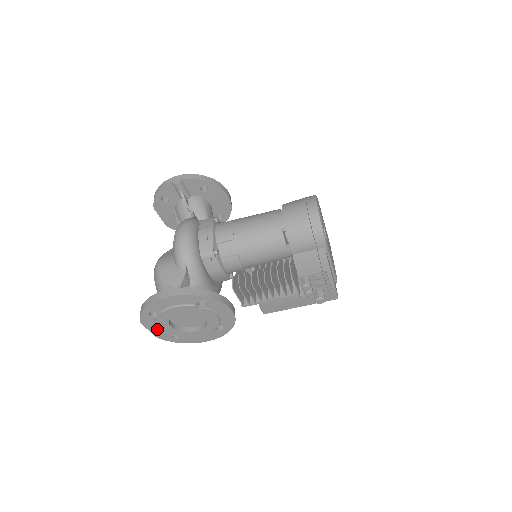
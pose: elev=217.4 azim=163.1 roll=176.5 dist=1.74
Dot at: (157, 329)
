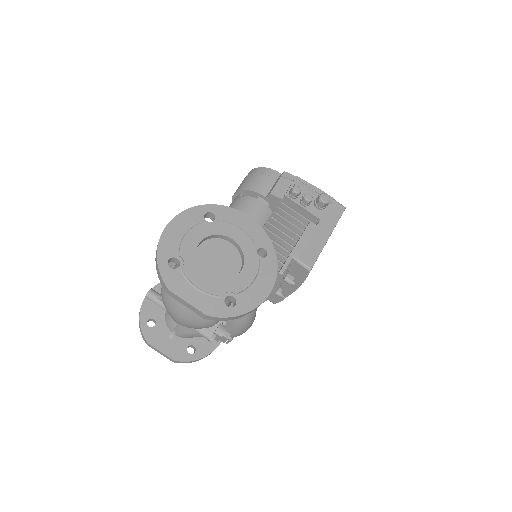
Dot at: (197, 295)
